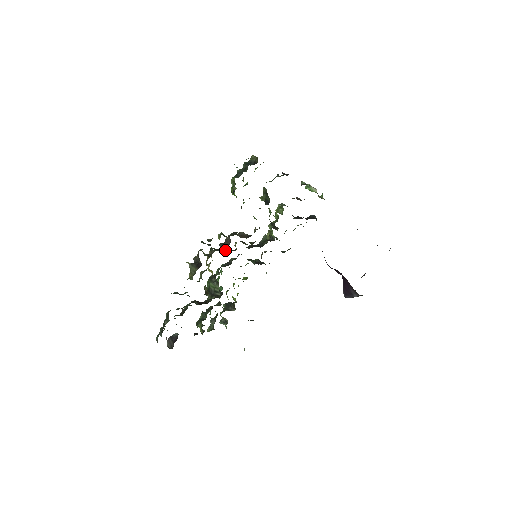
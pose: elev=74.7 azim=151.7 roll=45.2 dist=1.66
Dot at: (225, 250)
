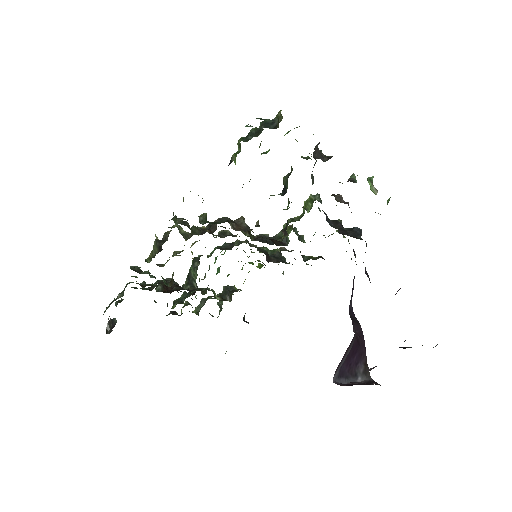
Dot at: (220, 232)
